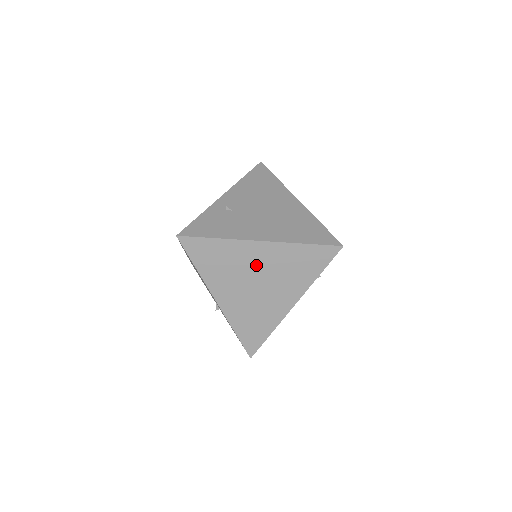
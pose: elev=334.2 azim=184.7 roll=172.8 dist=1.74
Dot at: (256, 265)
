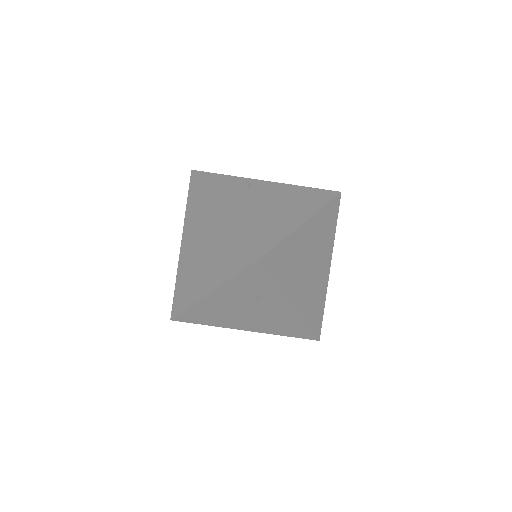
Dot at: (210, 230)
